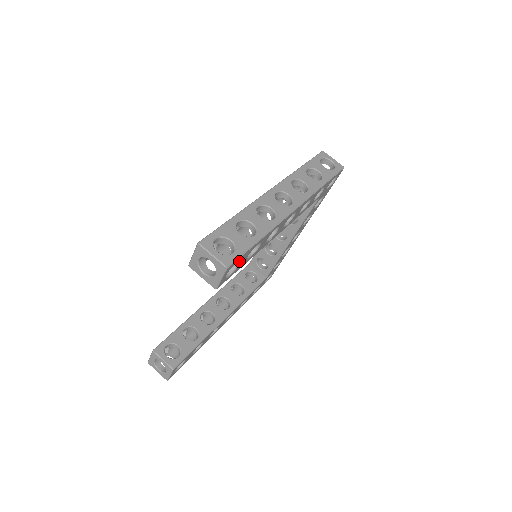
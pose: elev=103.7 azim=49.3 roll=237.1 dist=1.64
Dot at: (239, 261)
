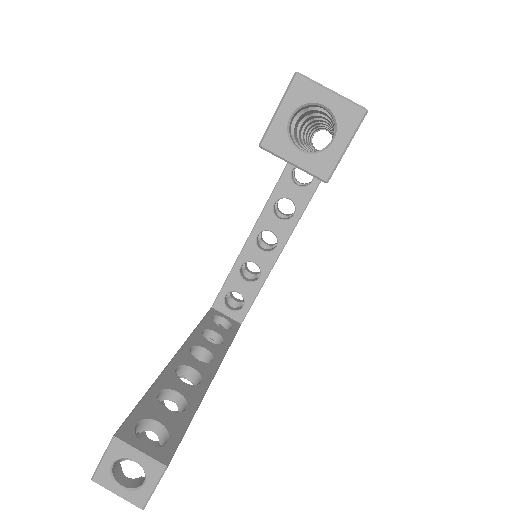
Dot at: occluded
